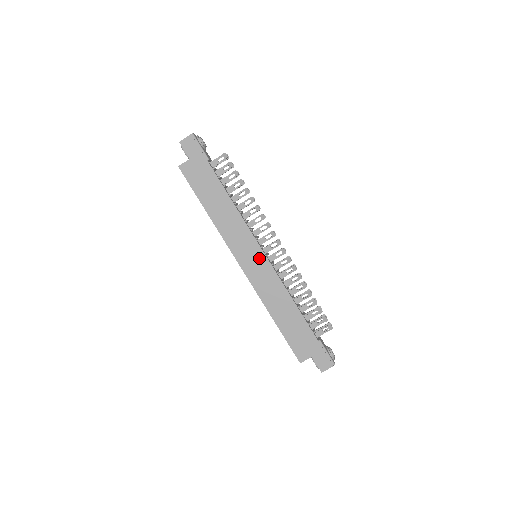
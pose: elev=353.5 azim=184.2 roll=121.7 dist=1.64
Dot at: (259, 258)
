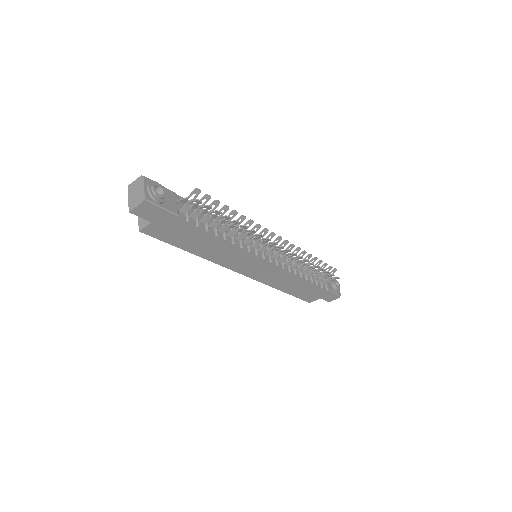
Dot at: (262, 266)
